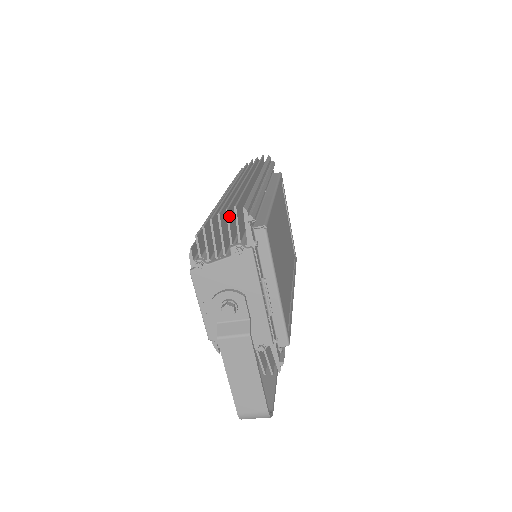
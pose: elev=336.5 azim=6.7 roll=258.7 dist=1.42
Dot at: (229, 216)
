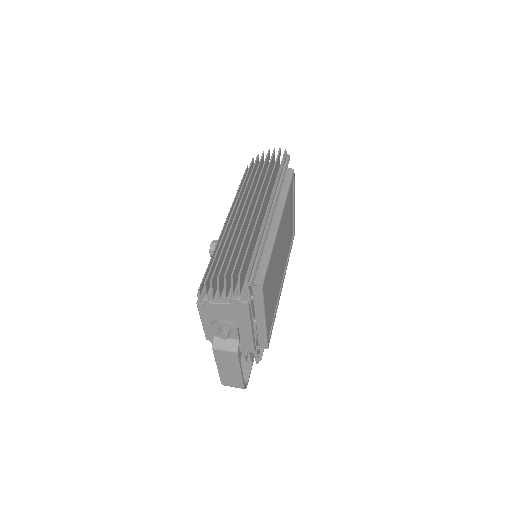
Dot at: (233, 278)
